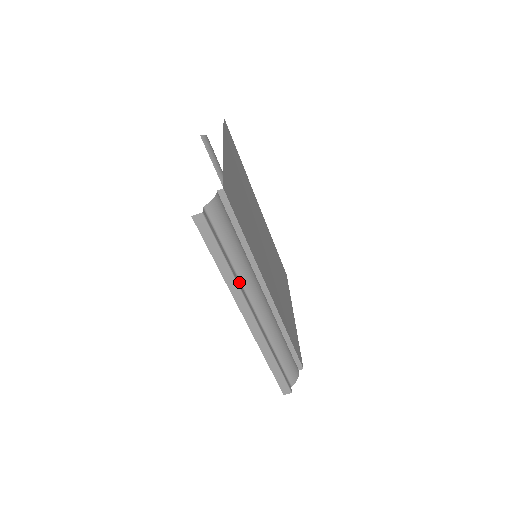
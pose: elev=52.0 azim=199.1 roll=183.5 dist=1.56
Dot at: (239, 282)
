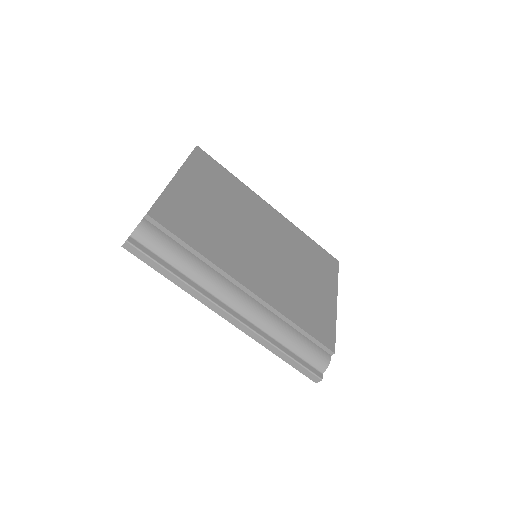
Dot at: (200, 287)
